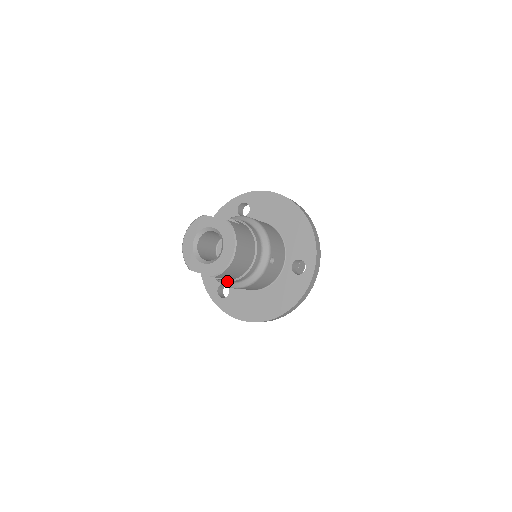
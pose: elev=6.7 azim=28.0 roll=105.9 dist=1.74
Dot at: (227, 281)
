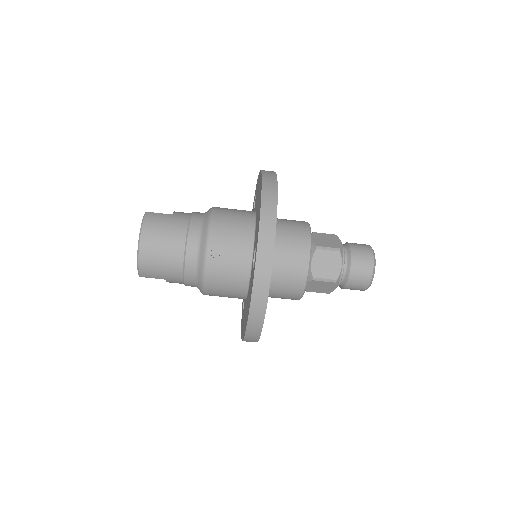
Dot at: occluded
